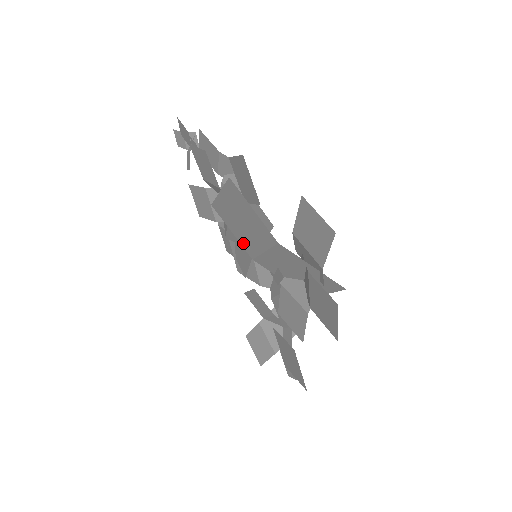
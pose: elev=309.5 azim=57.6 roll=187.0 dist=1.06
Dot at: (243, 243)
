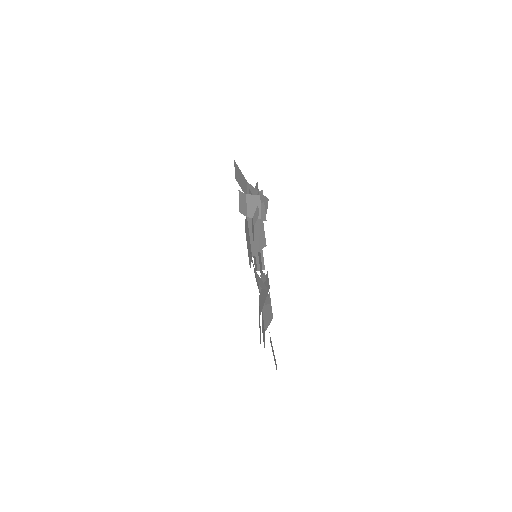
Dot at: occluded
